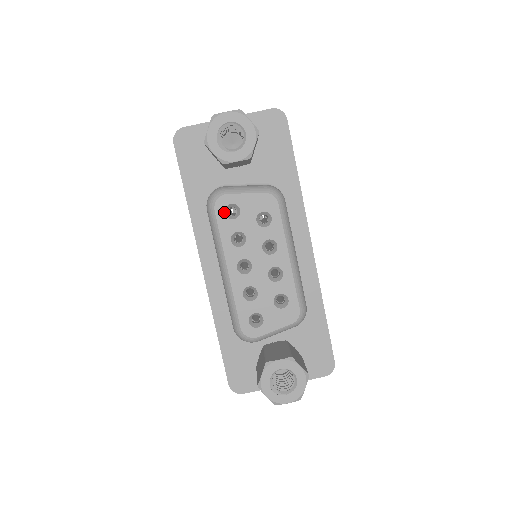
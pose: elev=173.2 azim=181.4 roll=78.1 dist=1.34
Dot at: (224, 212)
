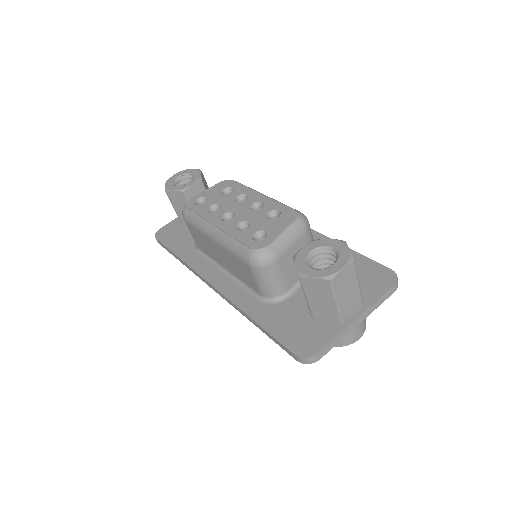
Dot at: (195, 204)
